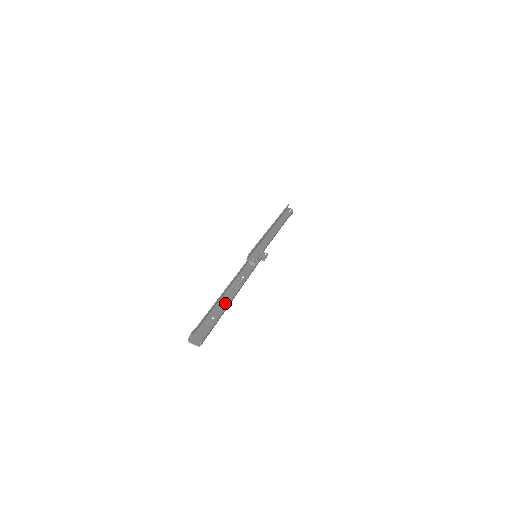
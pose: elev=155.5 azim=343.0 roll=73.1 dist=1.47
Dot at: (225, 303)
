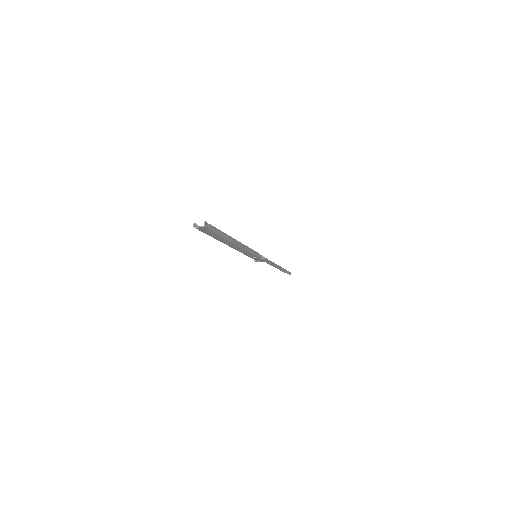
Dot at: (228, 241)
